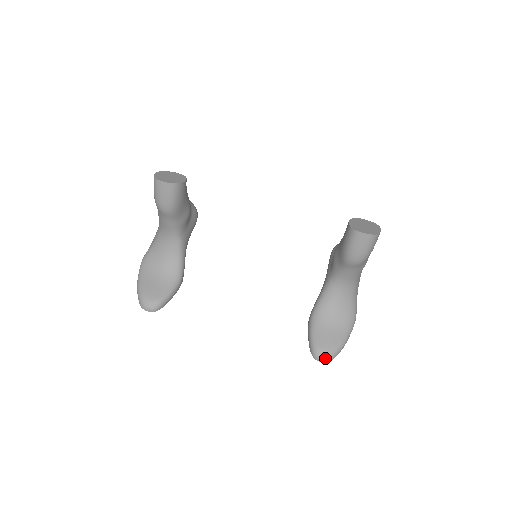
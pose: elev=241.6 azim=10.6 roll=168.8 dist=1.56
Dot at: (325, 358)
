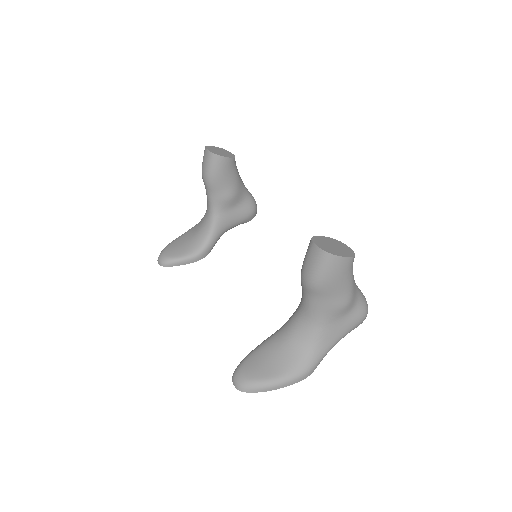
Dot at: (239, 383)
